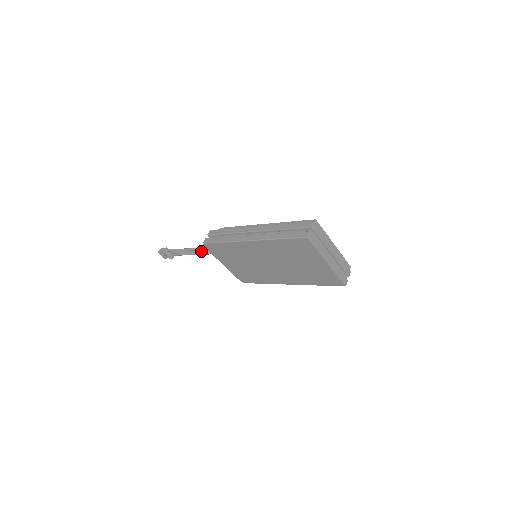
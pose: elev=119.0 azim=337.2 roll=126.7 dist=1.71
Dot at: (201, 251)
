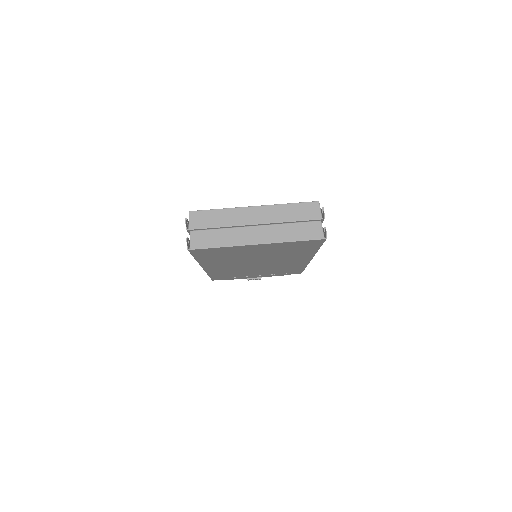
Dot at: occluded
